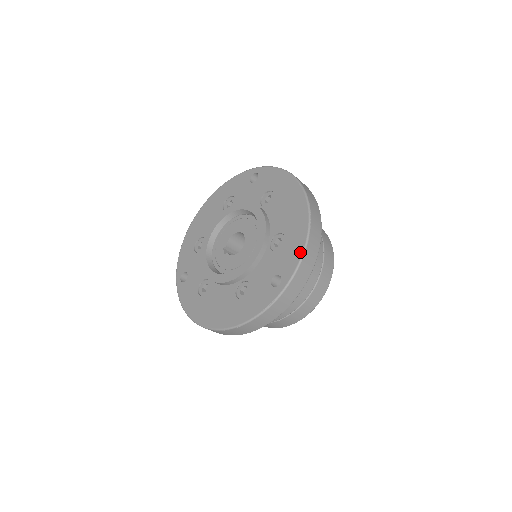
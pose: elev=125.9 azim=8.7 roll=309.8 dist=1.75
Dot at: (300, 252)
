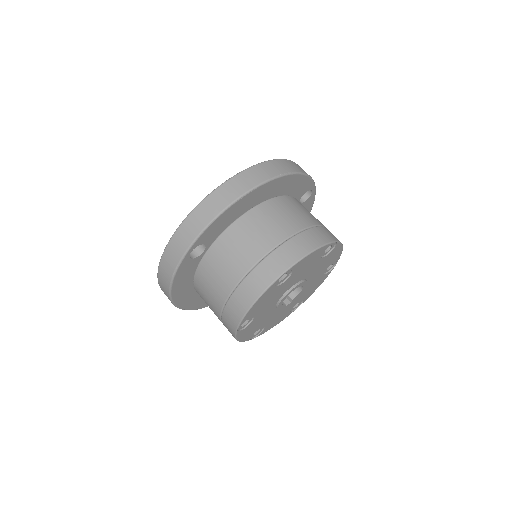
Dot at: (201, 203)
